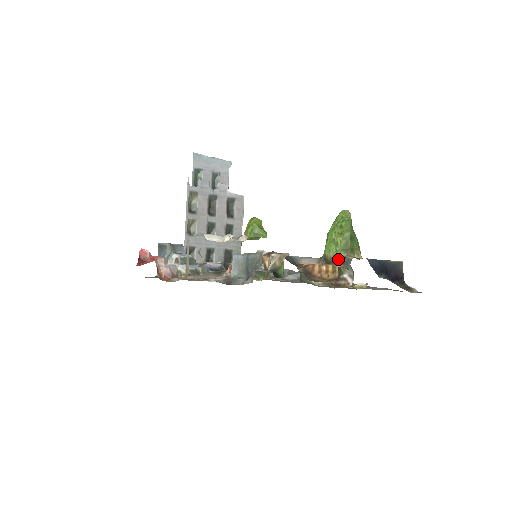
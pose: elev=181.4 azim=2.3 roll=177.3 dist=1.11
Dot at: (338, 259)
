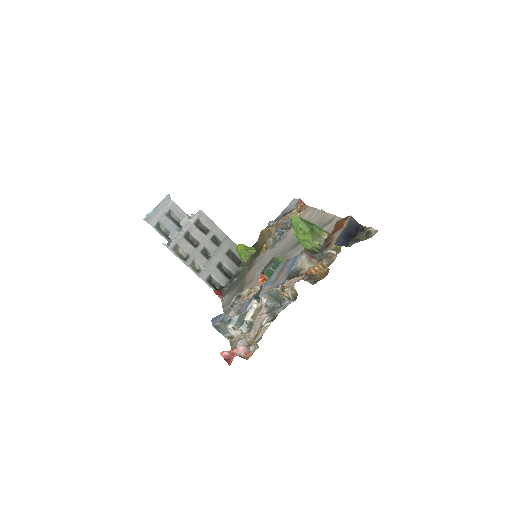
Dot at: (319, 256)
